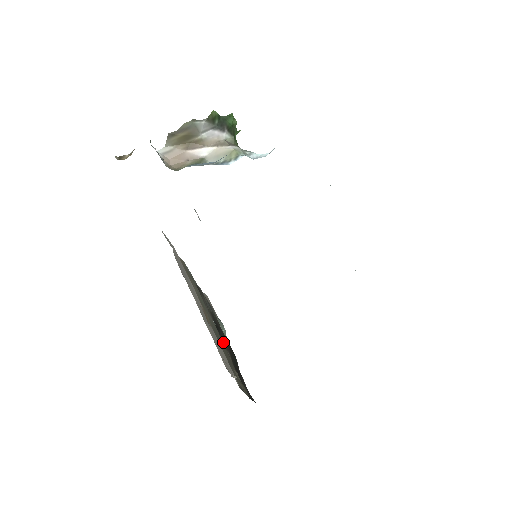
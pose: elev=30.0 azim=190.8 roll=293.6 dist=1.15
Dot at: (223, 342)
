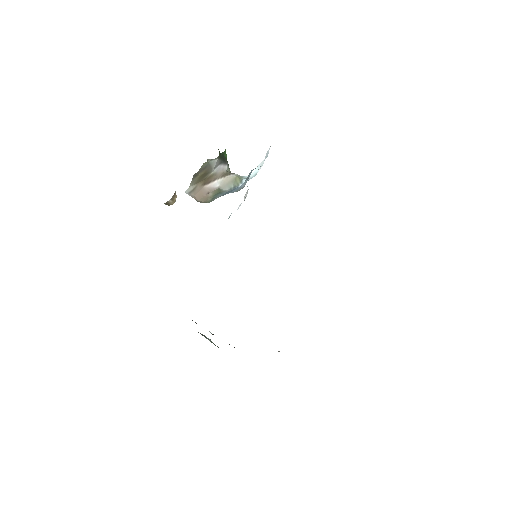
Dot at: occluded
